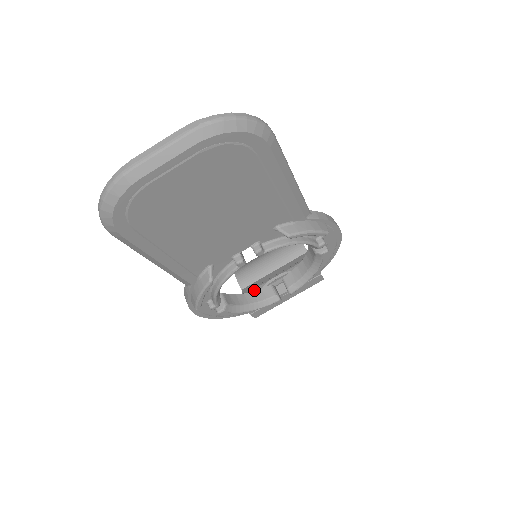
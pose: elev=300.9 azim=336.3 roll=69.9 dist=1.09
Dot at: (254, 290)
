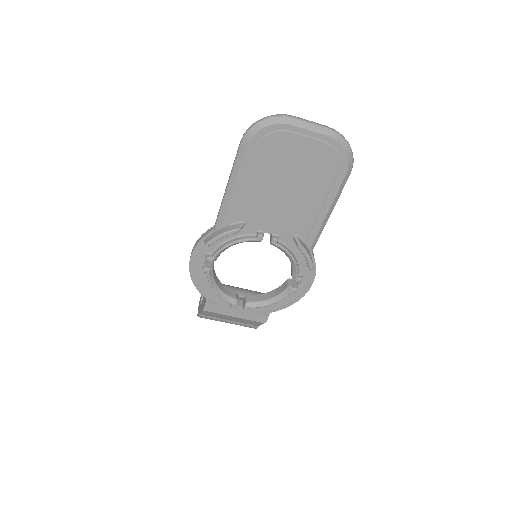
Dot at: occluded
